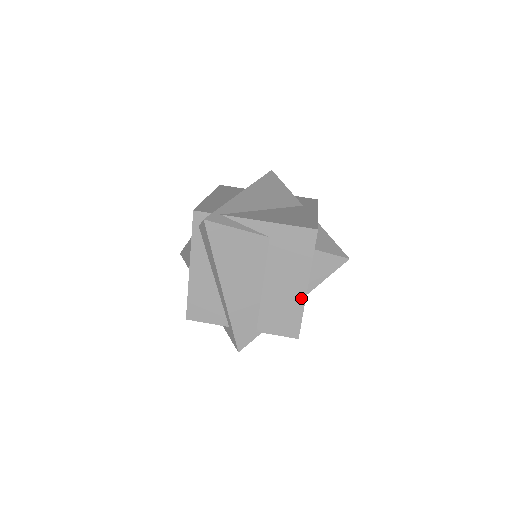
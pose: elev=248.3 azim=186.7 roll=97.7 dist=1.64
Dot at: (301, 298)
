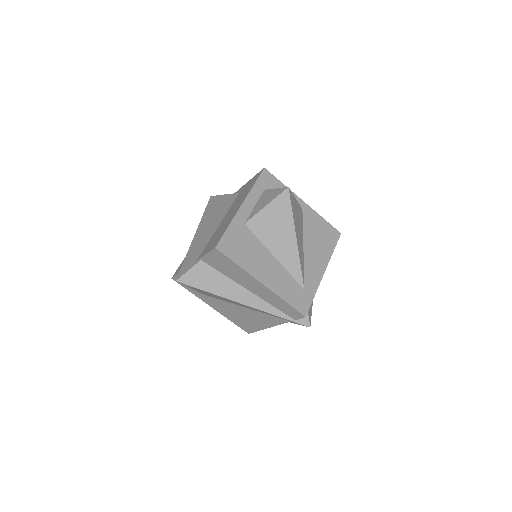
Dot at: (234, 215)
